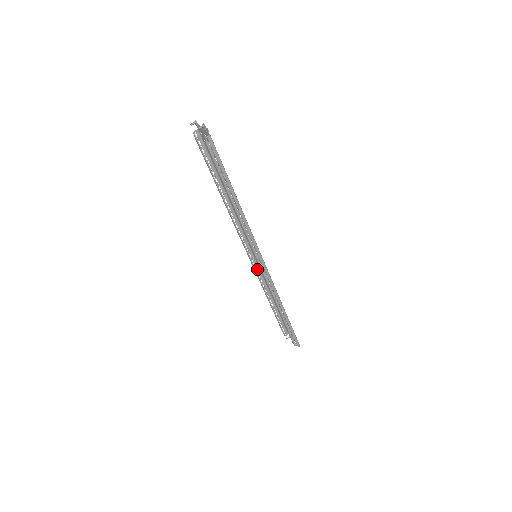
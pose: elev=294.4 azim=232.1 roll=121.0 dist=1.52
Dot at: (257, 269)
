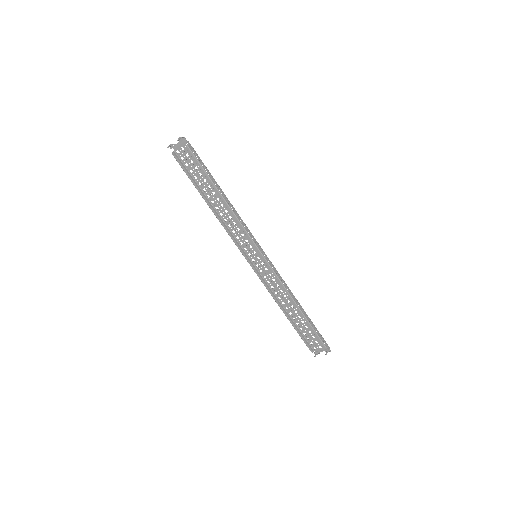
Dot at: (260, 277)
